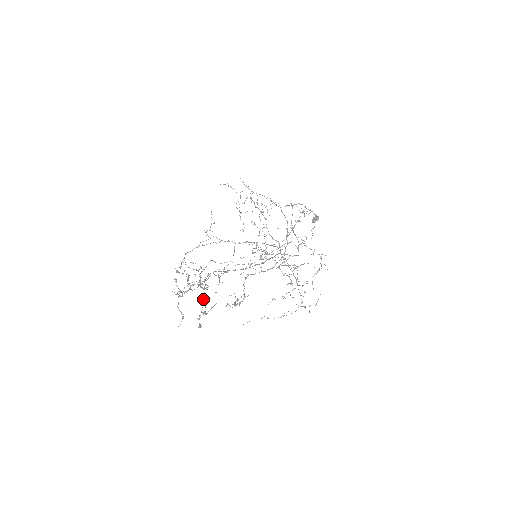
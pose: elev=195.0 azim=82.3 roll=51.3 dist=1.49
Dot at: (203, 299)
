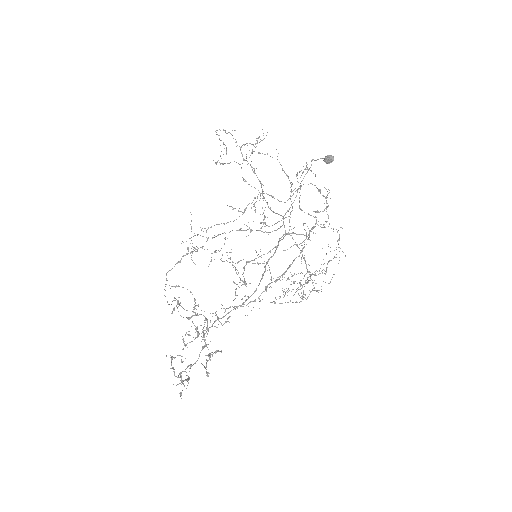
Dot at: occluded
